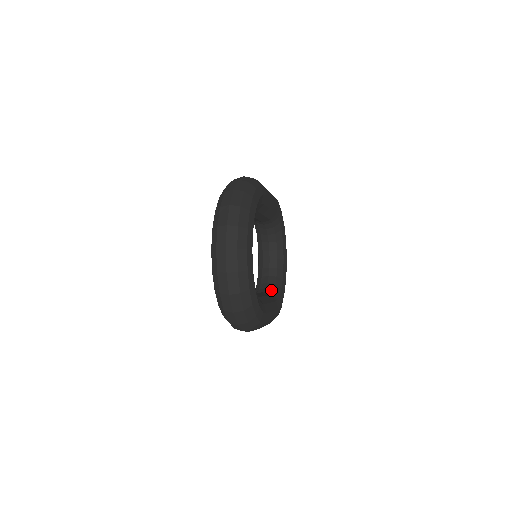
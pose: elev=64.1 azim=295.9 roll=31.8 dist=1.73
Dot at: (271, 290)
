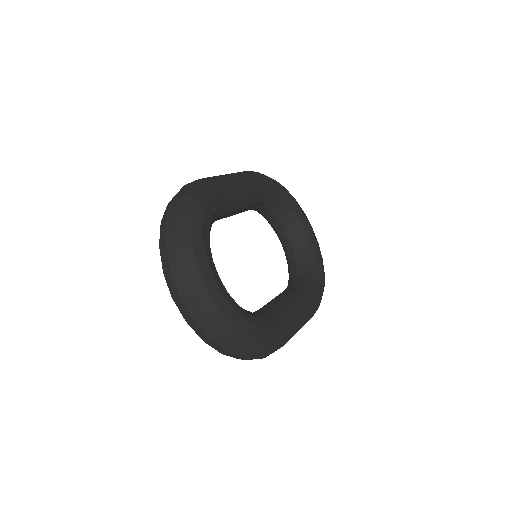
Dot at: (301, 276)
